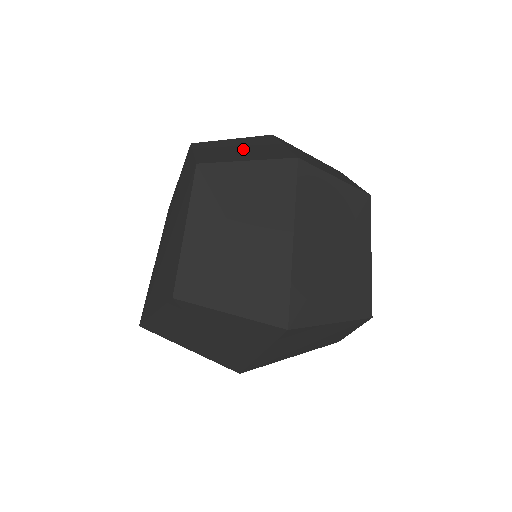
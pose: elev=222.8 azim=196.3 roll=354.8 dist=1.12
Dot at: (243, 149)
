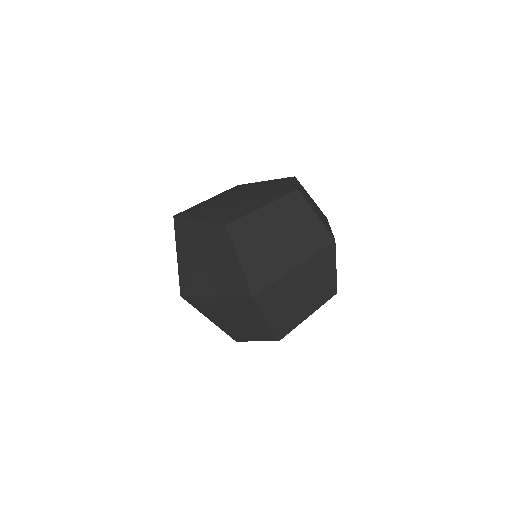
Dot at: occluded
